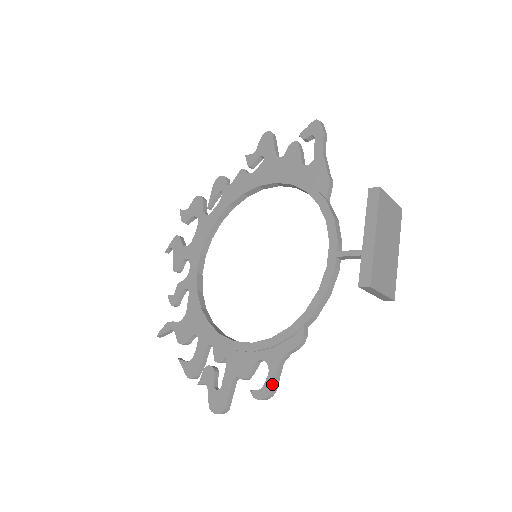
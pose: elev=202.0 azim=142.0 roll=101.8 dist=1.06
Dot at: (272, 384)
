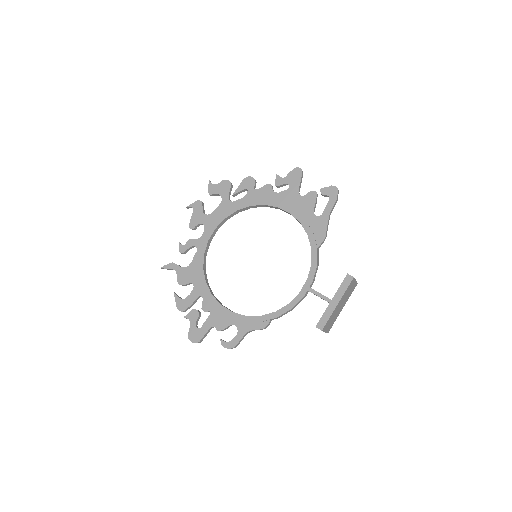
Dot at: (236, 343)
